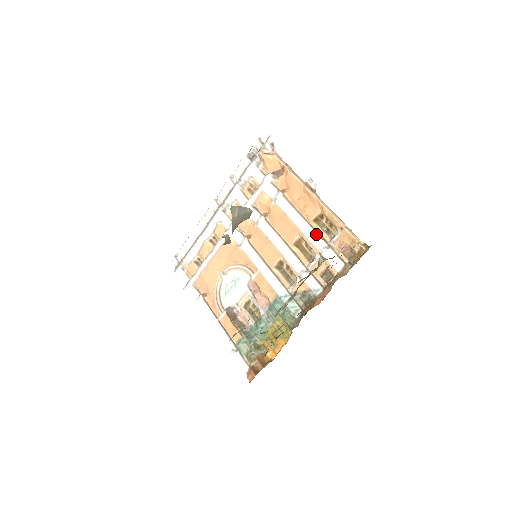
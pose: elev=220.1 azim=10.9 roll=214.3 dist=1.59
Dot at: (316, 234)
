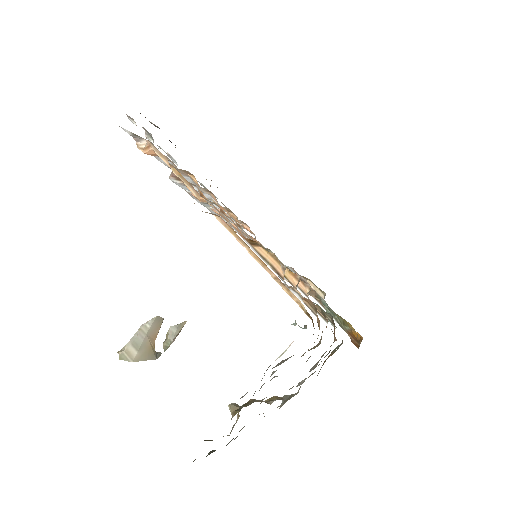
Dot at: occluded
